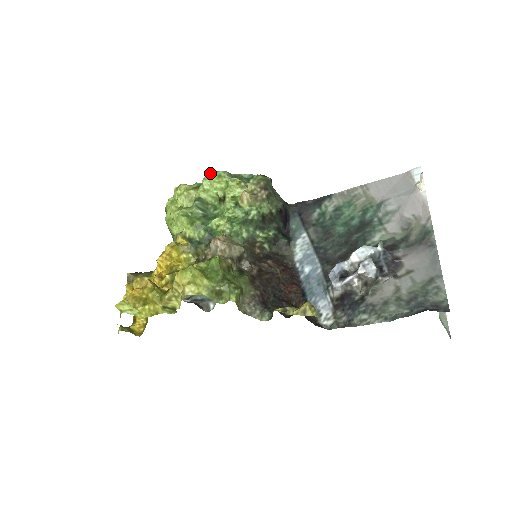
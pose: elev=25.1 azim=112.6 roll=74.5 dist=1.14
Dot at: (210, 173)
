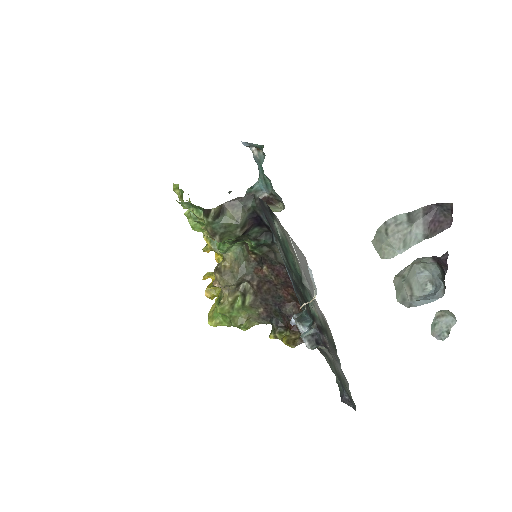
Dot at: (176, 200)
